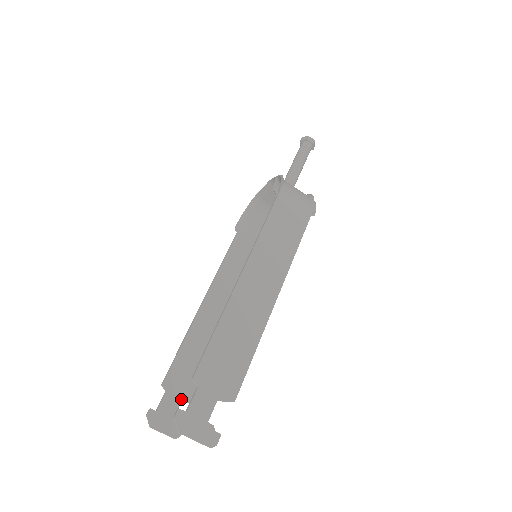
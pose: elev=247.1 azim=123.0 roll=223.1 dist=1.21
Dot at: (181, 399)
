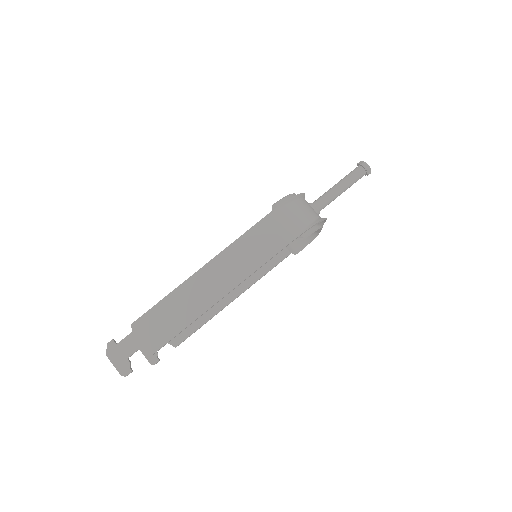
Dot at: occluded
